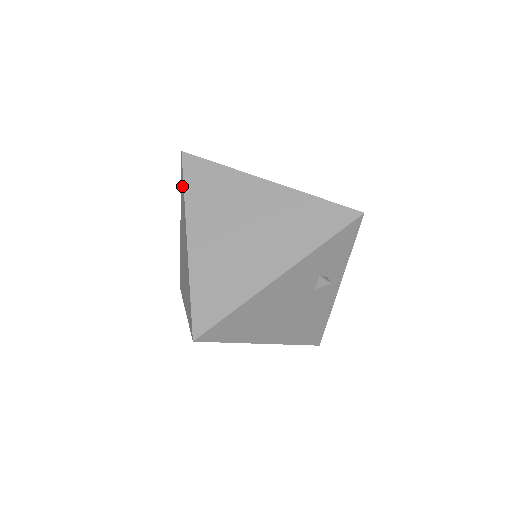
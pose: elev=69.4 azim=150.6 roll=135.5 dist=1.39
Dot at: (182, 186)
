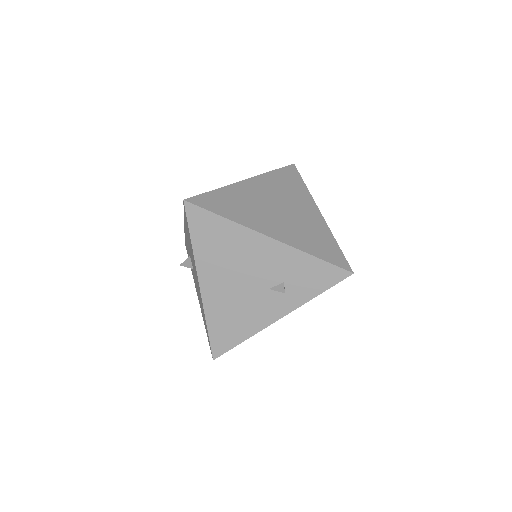
Dot at: occluded
